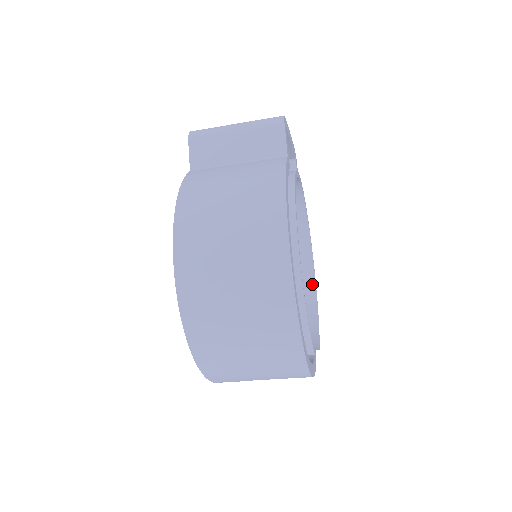
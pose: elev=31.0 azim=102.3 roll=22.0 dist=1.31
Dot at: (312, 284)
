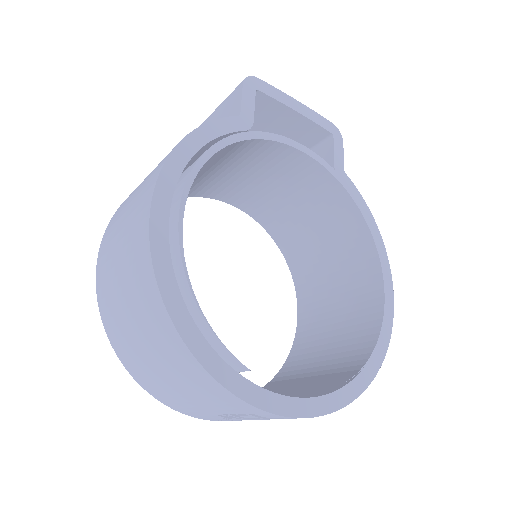
Dot at: (380, 299)
